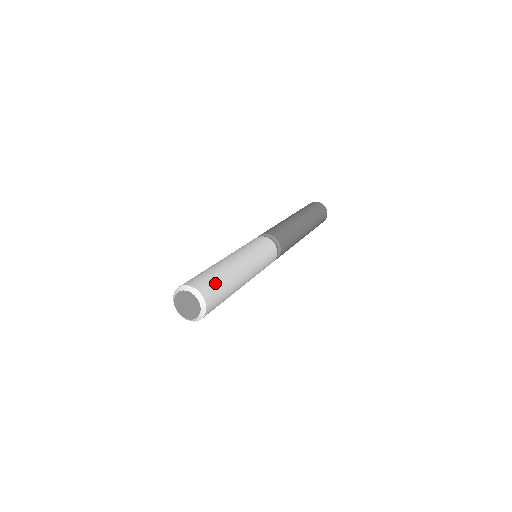
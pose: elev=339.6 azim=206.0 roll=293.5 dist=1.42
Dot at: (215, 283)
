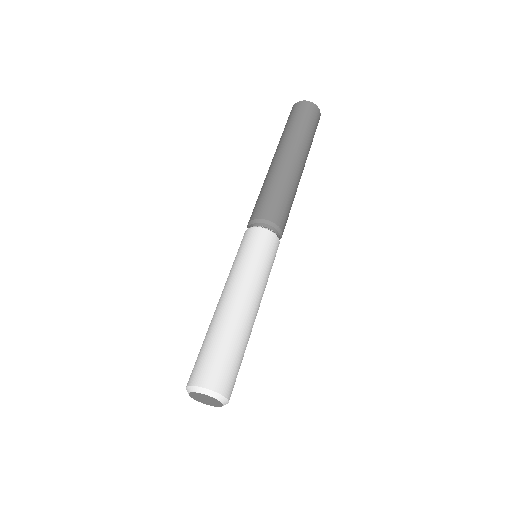
Dot at: (236, 368)
